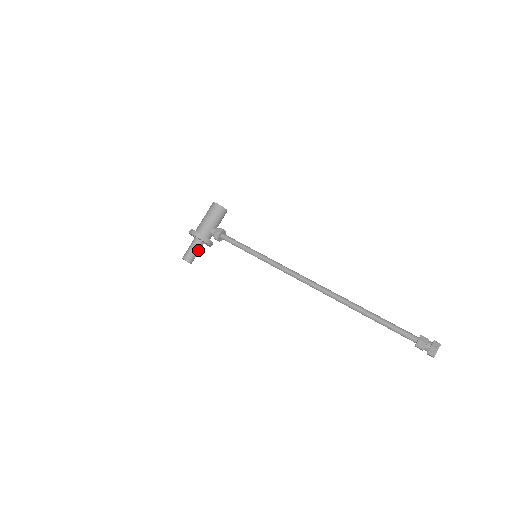
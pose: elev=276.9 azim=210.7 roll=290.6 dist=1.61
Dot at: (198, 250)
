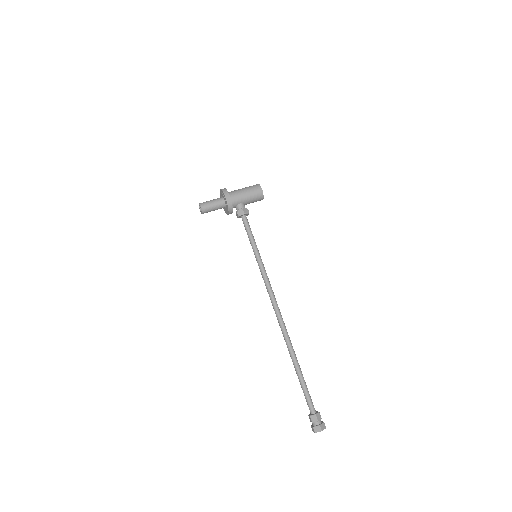
Dot at: (217, 209)
